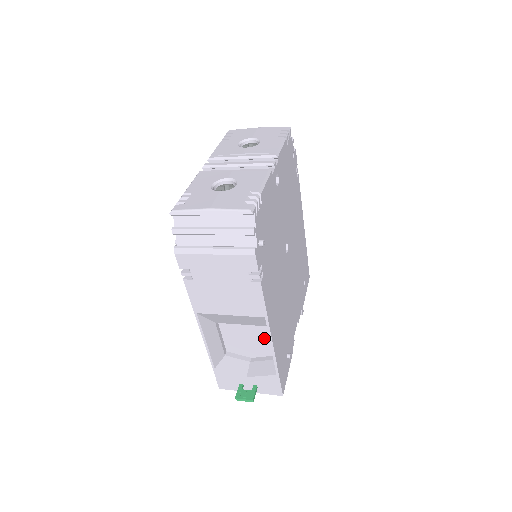
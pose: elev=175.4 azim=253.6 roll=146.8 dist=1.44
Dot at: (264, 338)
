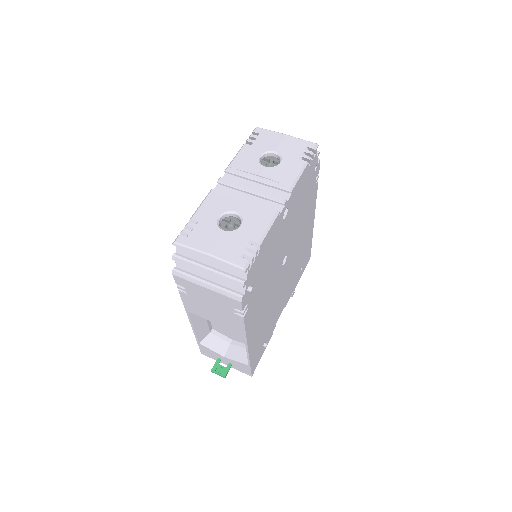
Dot at: occluded
